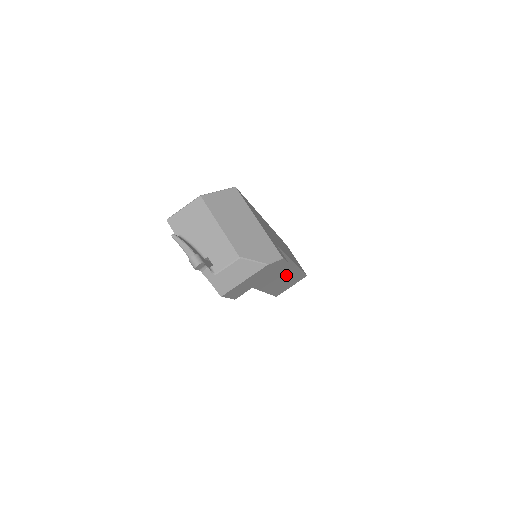
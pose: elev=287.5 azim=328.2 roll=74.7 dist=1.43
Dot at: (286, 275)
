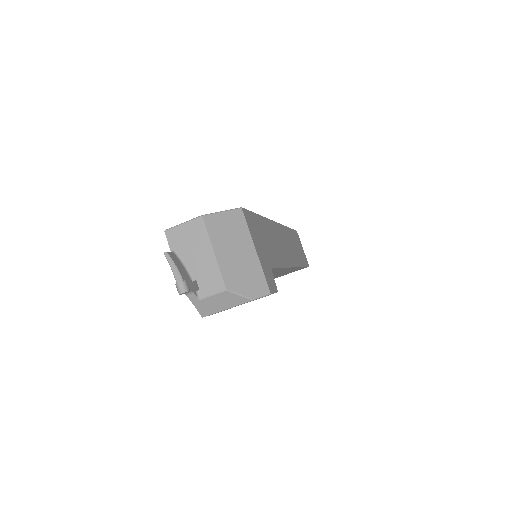
Dot at: occluded
